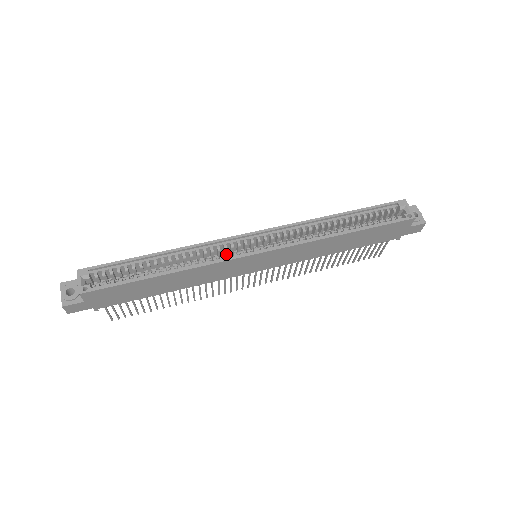
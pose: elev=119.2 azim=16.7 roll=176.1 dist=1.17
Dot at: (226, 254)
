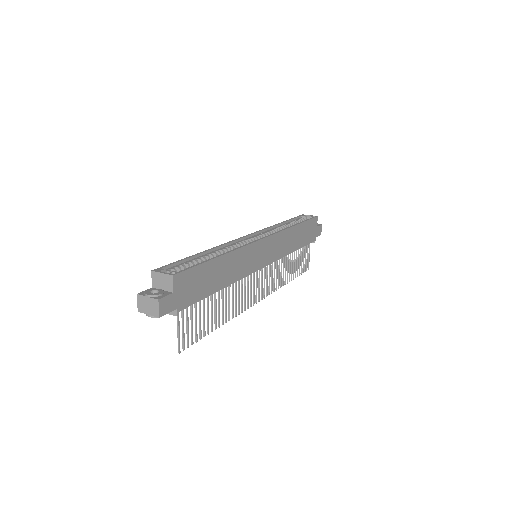
Dot at: occluded
